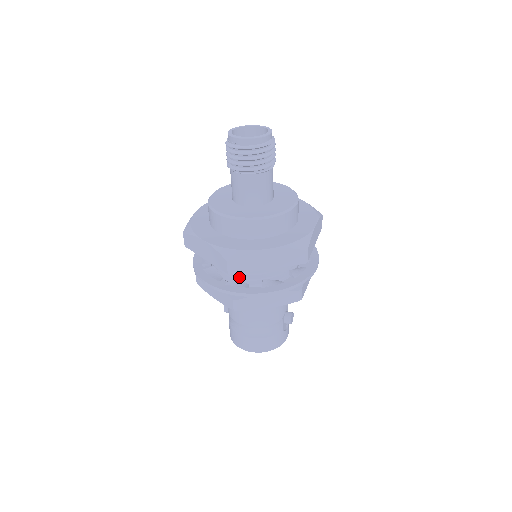
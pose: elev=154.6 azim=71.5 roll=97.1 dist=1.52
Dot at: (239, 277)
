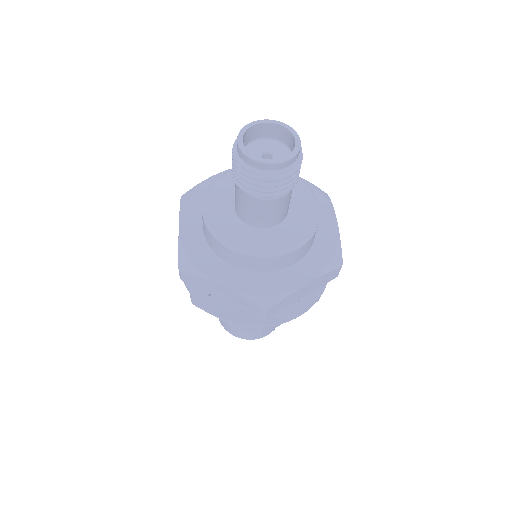
Dot at: occluded
